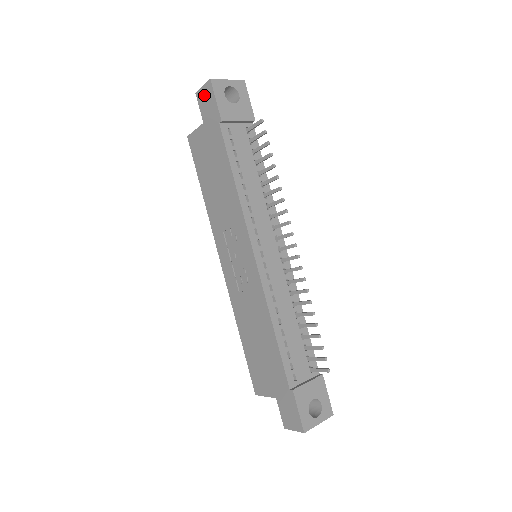
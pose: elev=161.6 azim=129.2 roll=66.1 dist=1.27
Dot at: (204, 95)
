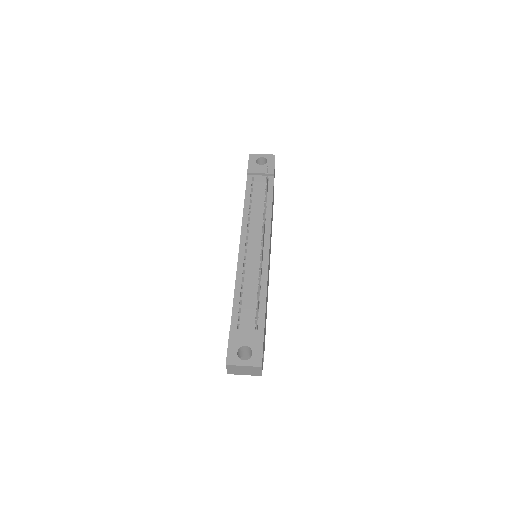
Dot at: occluded
